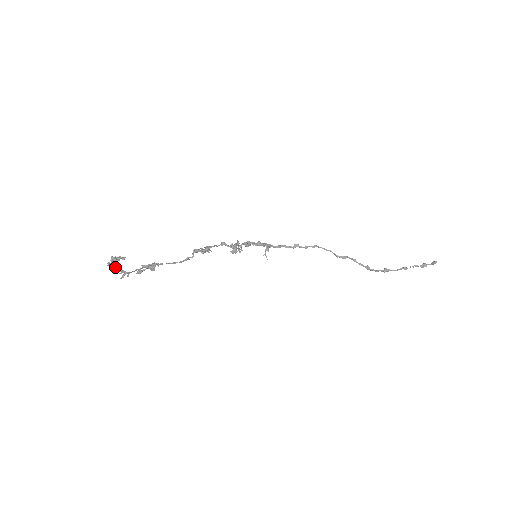
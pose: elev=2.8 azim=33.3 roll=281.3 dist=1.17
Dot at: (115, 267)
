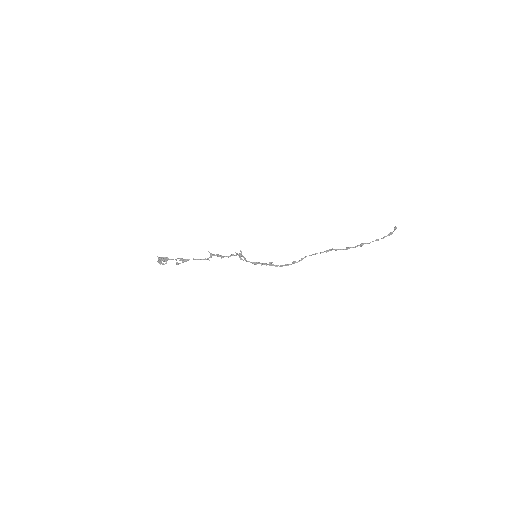
Dot at: (161, 260)
